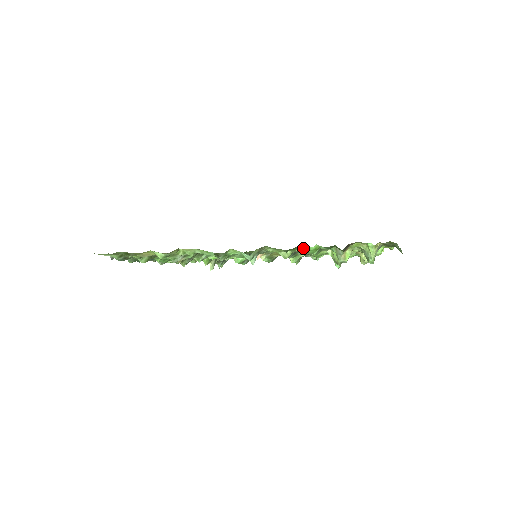
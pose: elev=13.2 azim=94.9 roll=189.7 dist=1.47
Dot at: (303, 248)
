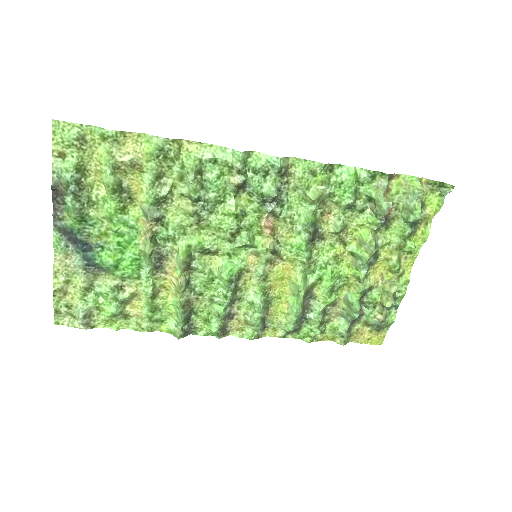
Dot at: (340, 174)
